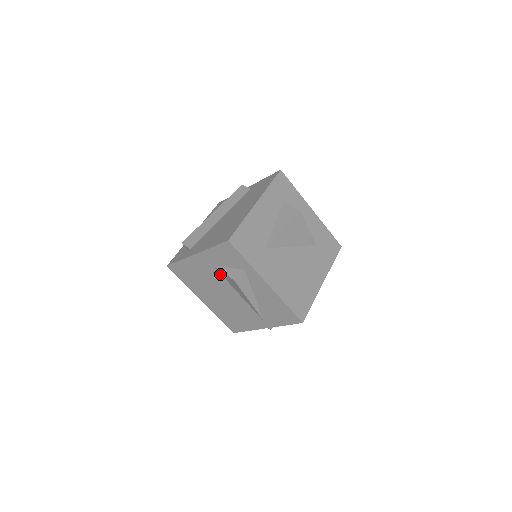
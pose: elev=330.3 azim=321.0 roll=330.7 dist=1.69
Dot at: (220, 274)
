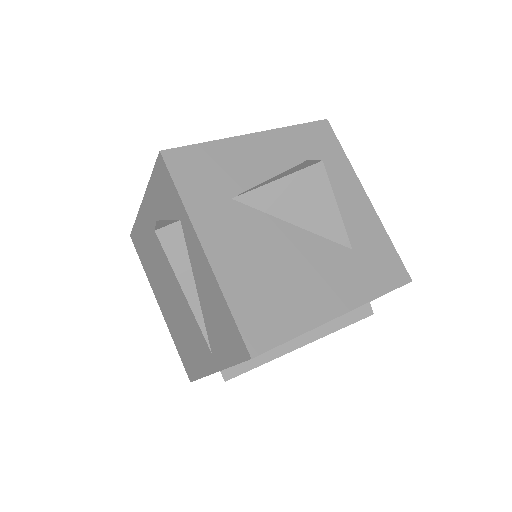
Dot at: occluded
